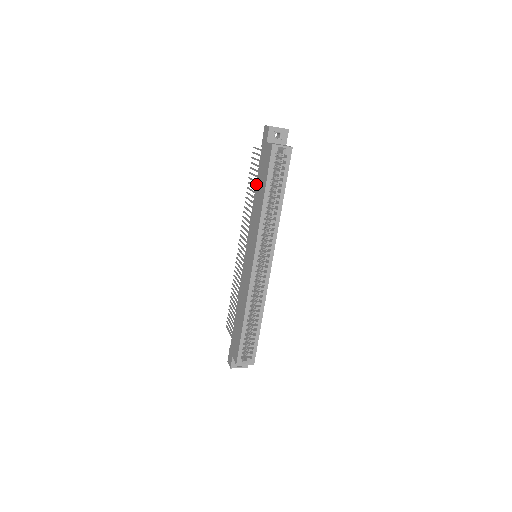
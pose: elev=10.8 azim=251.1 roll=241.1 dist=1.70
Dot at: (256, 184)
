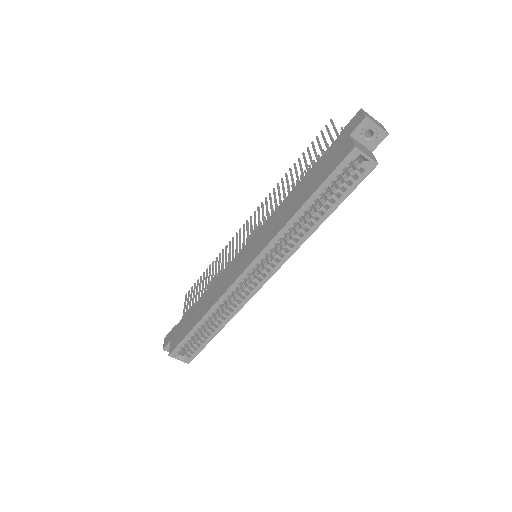
Dot at: (305, 176)
